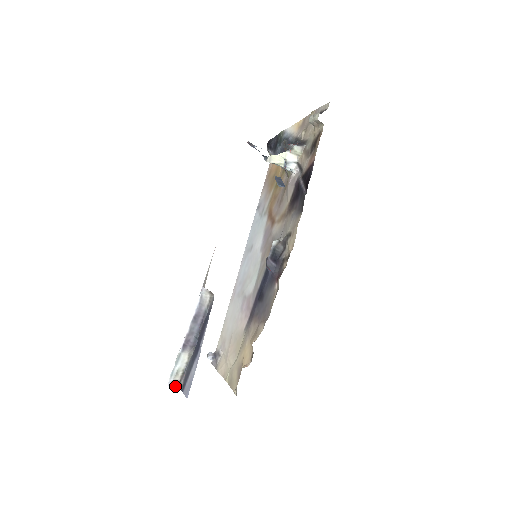
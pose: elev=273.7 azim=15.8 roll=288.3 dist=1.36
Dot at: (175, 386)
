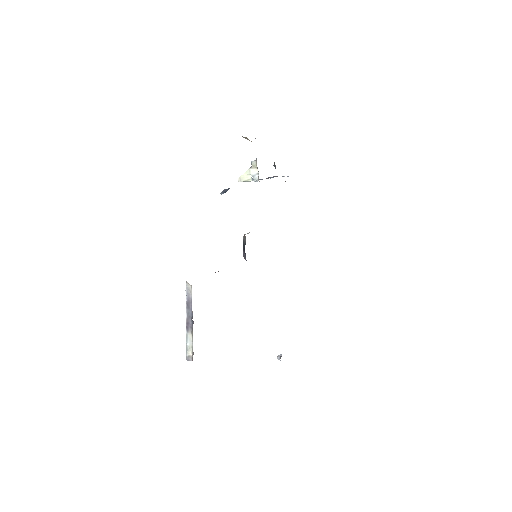
Dot at: occluded
